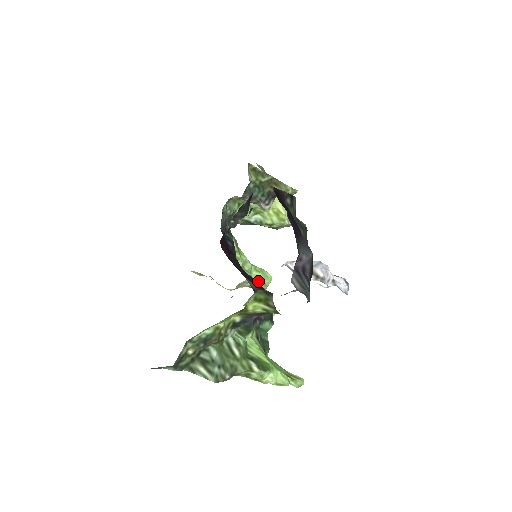
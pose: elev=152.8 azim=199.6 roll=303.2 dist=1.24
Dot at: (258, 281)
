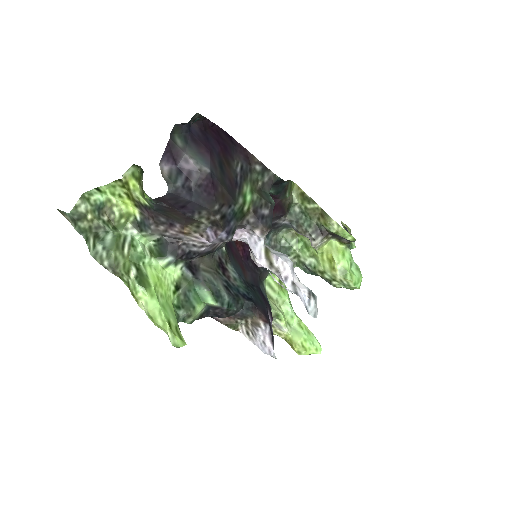
Dot at: (296, 337)
